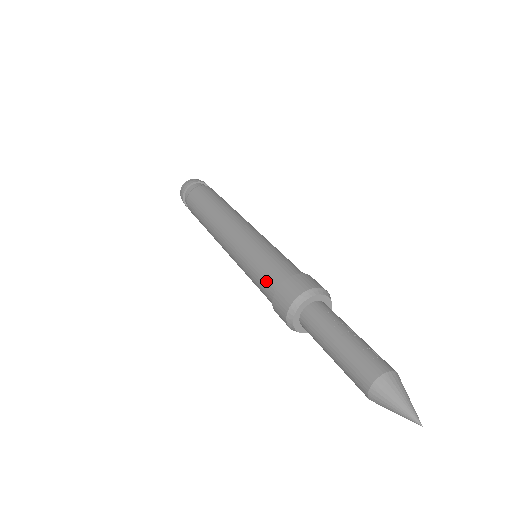
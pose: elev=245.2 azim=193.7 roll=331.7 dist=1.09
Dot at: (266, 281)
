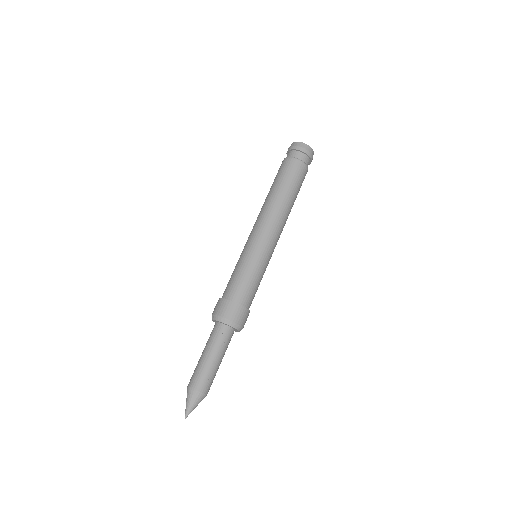
Dot at: (228, 285)
